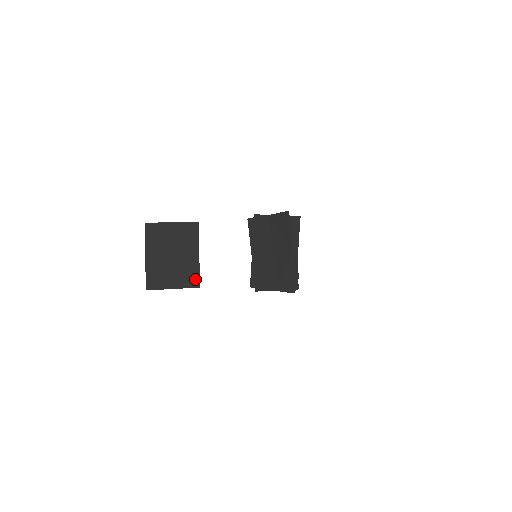
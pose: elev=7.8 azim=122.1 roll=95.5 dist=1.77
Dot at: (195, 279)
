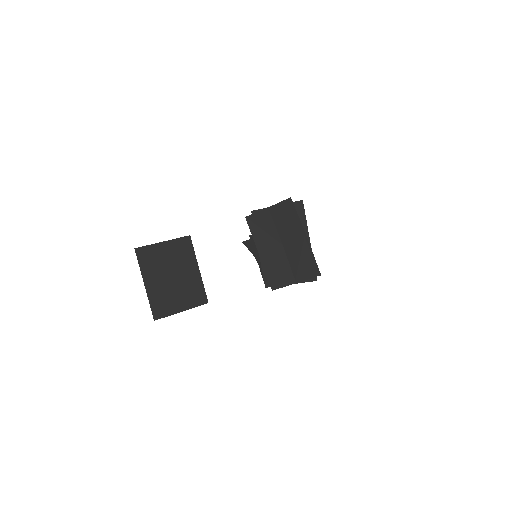
Dot at: (201, 295)
